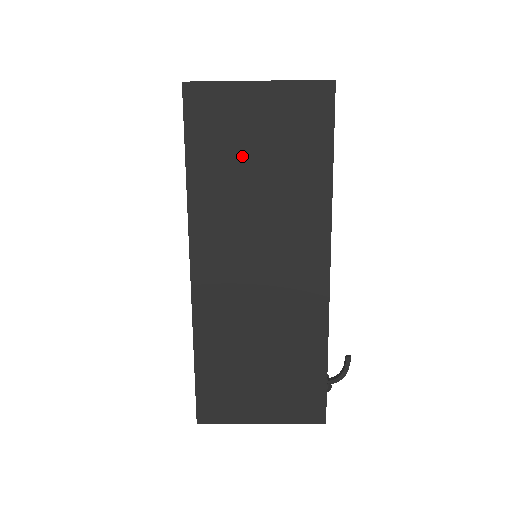
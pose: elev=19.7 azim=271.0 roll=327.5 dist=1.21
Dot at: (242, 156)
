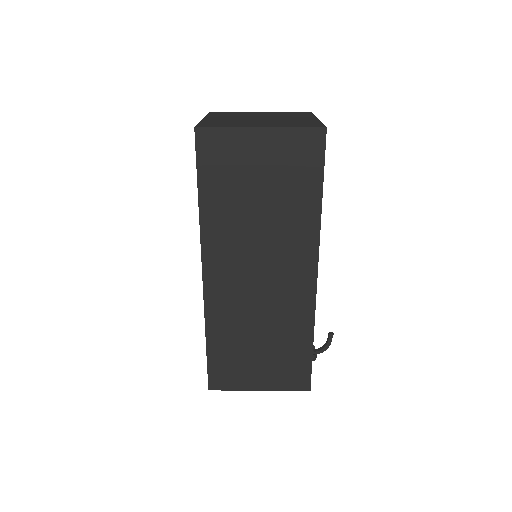
Dot at: (246, 189)
